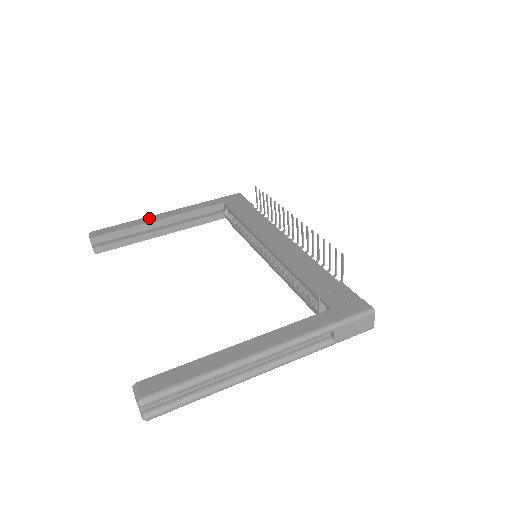
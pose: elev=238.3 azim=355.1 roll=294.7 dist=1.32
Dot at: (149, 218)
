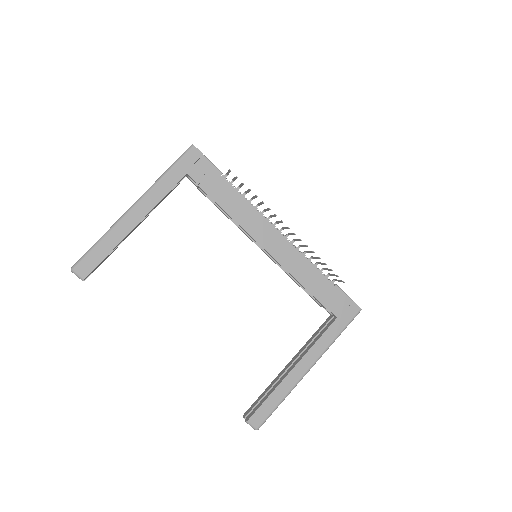
Dot at: (122, 227)
